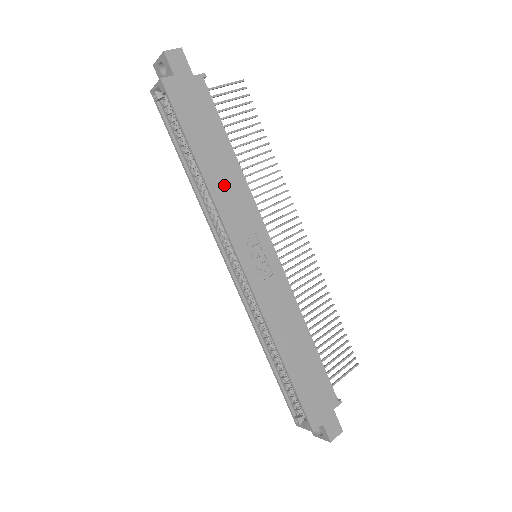
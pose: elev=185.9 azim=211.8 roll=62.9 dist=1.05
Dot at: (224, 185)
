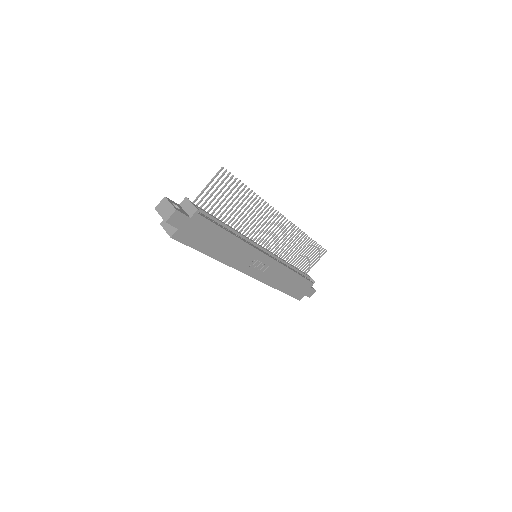
Dot at: (229, 253)
